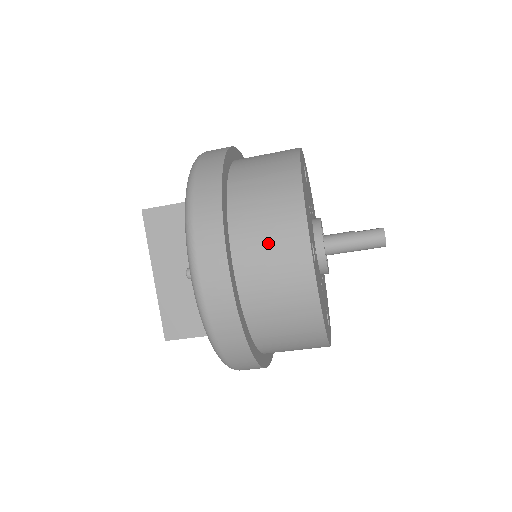
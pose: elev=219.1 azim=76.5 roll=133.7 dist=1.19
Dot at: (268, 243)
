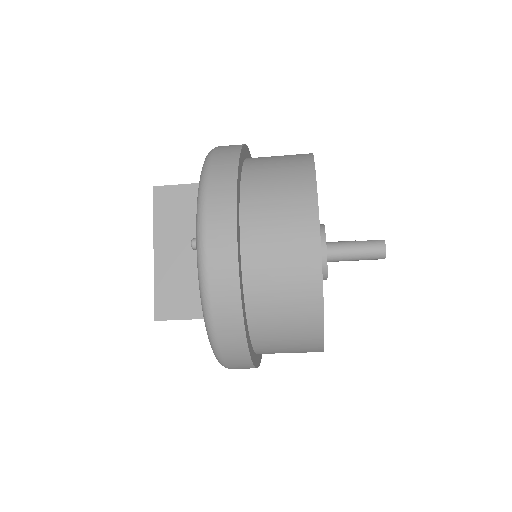
Dot at: (278, 220)
